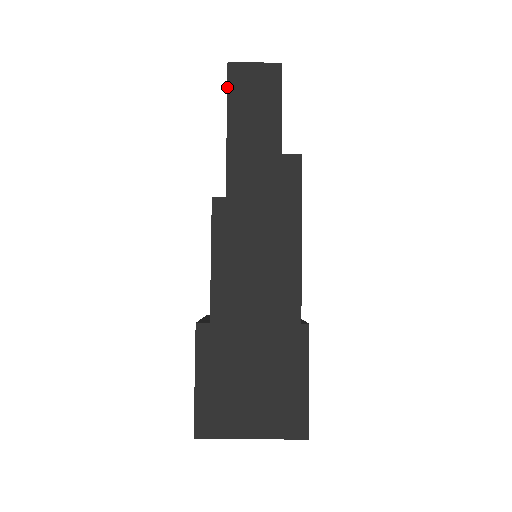
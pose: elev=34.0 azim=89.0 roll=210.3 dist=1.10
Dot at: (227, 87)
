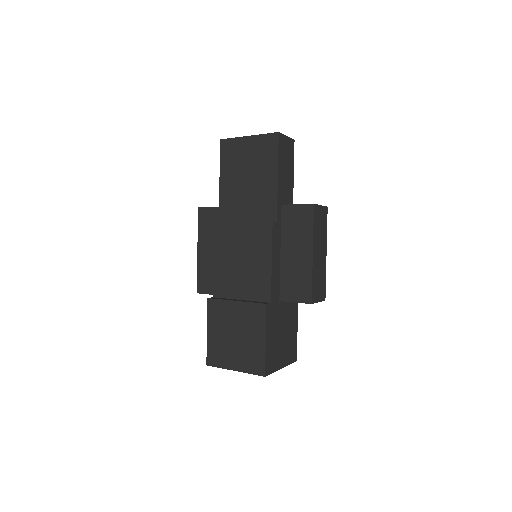
Dot at: (278, 149)
